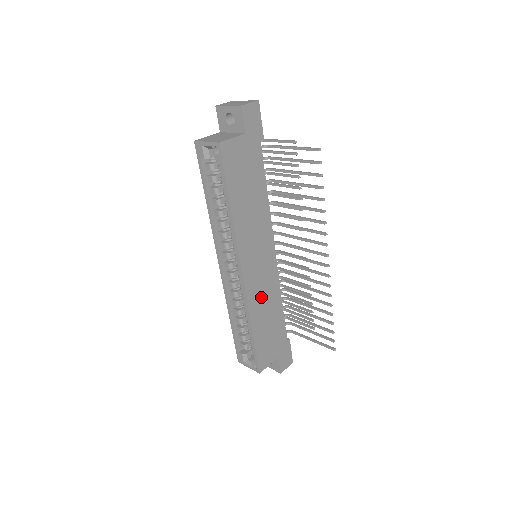
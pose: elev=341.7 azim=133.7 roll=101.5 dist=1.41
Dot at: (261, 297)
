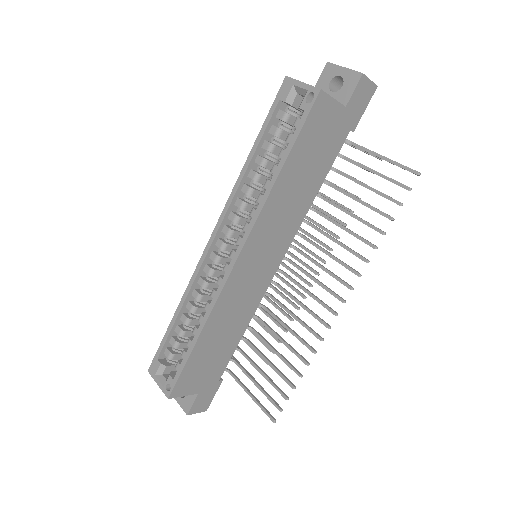
Dot at: (233, 306)
